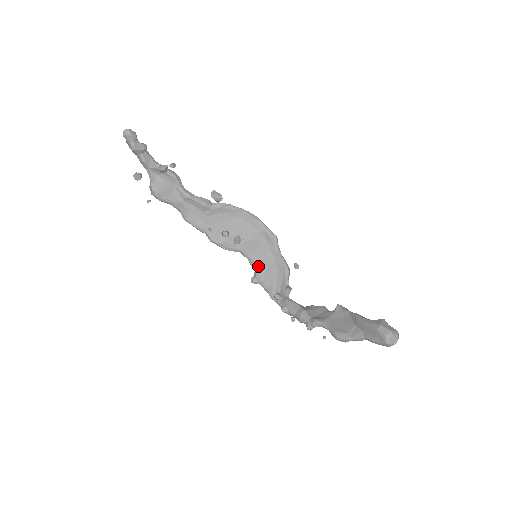
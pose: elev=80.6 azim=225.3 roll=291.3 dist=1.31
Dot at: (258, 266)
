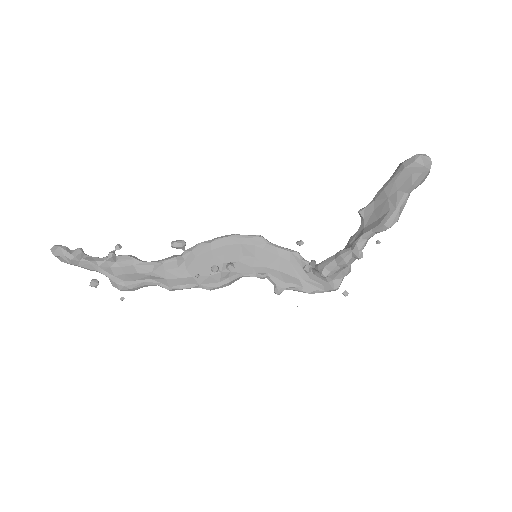
Dot at: (269, 273)
